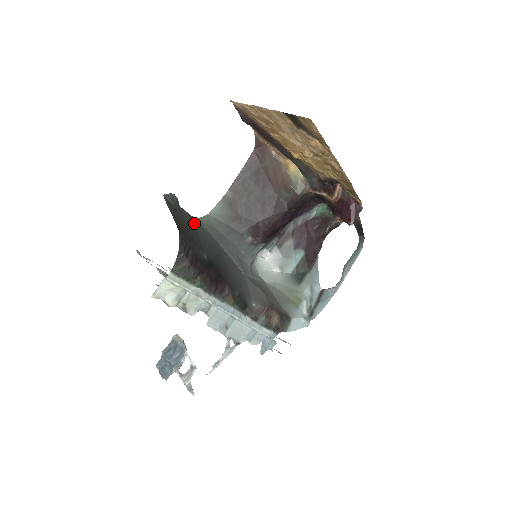
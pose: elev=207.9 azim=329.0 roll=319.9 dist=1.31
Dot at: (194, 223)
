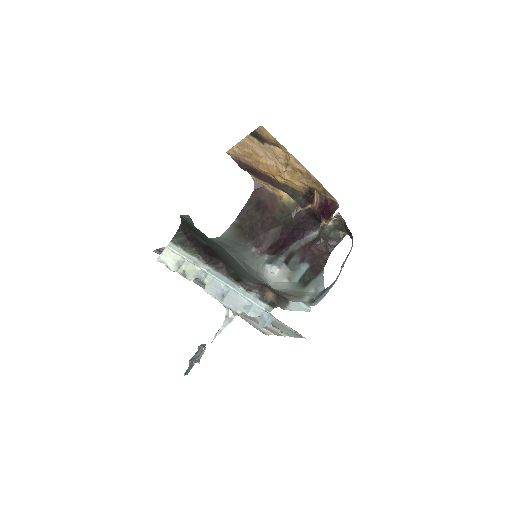
Dot at: (205, 236)
